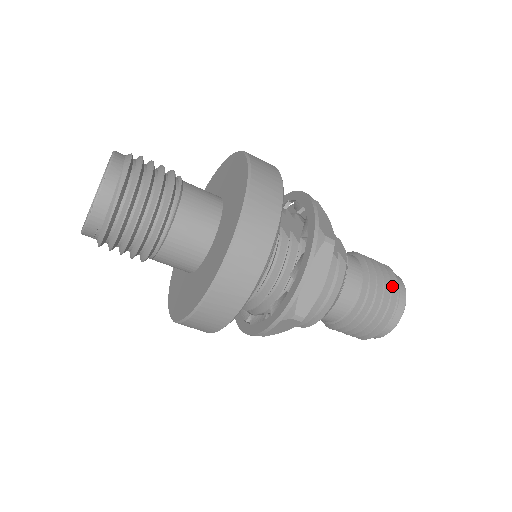
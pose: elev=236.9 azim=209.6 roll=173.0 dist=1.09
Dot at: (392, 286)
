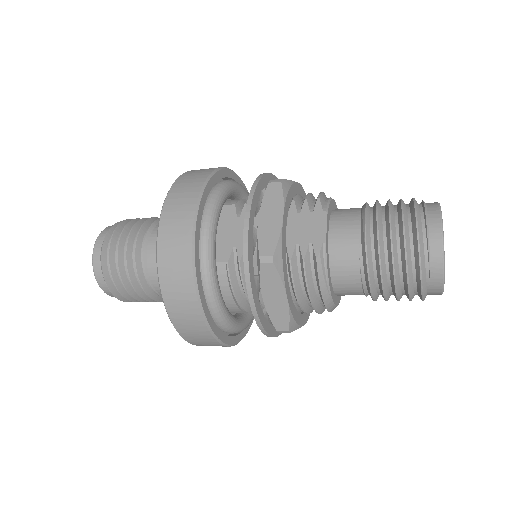
Dot at: (413, 246)
